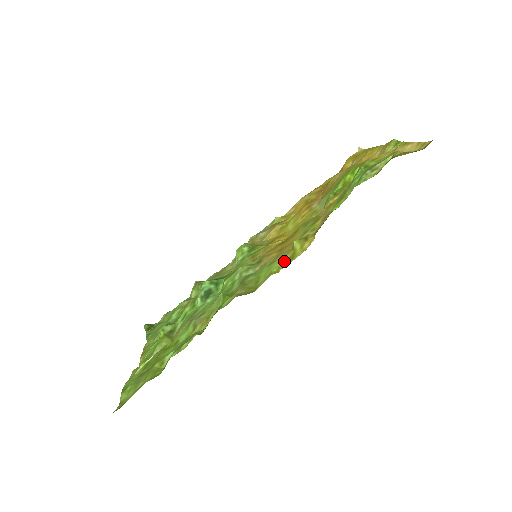
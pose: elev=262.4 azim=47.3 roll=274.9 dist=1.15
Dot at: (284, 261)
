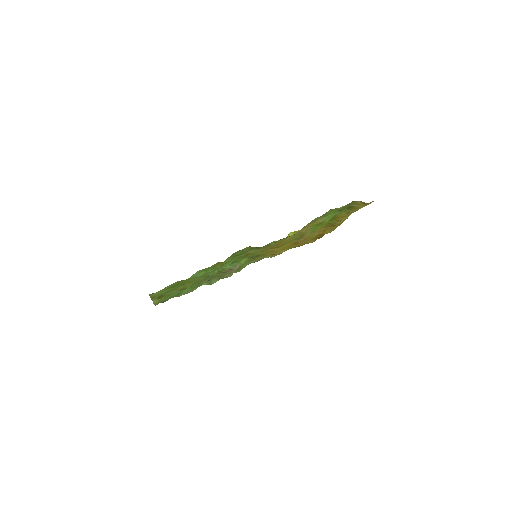
Dot at: (281, 239)
